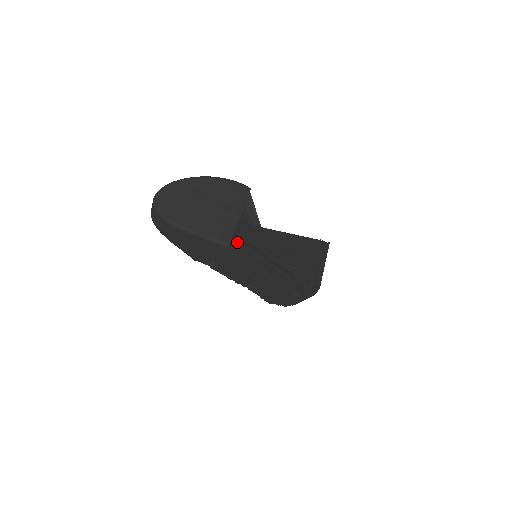
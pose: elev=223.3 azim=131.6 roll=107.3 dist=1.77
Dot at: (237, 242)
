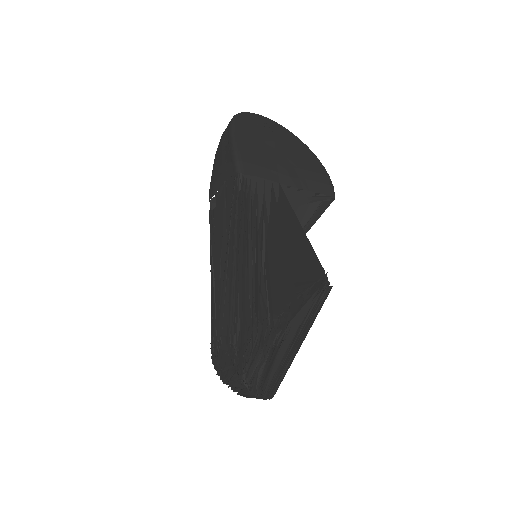
Dot at: occluded
